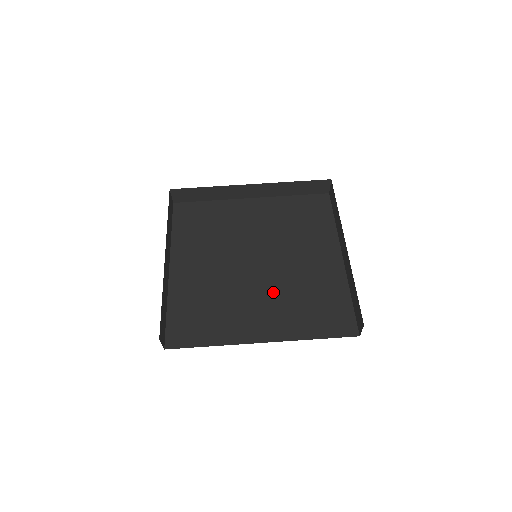
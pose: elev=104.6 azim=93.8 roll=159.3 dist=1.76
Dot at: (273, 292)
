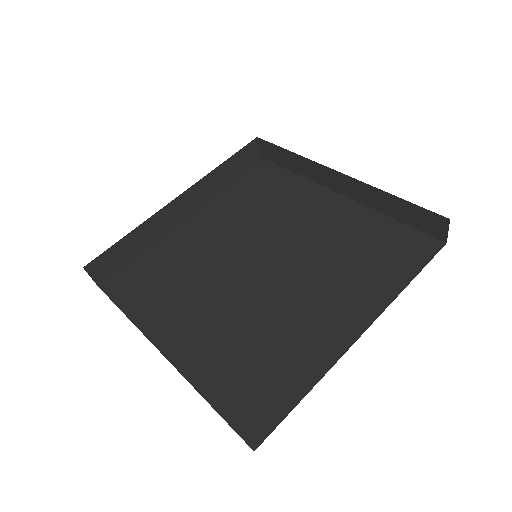
Dot at: (235, 310)
